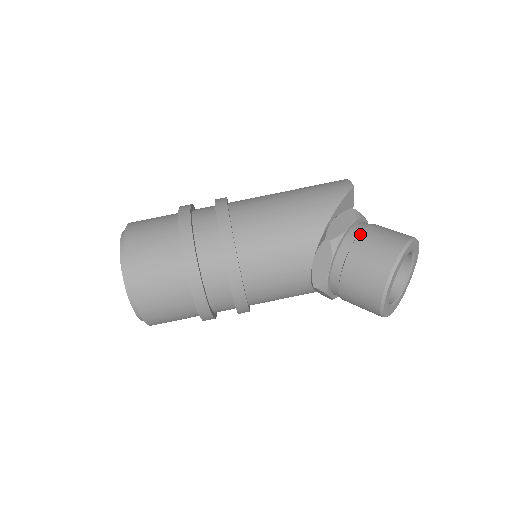
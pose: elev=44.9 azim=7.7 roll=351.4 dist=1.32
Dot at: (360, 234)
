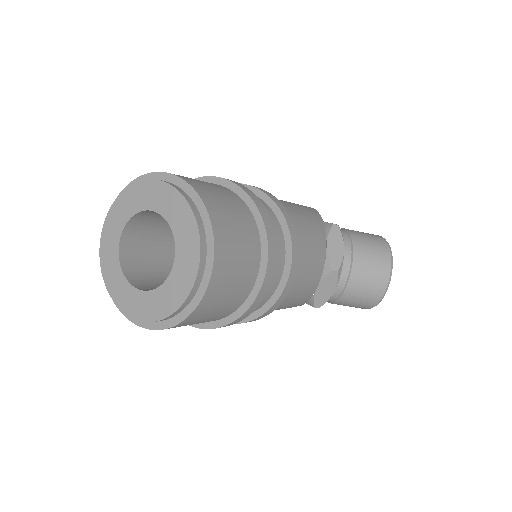
Dot at: (346, 229)
